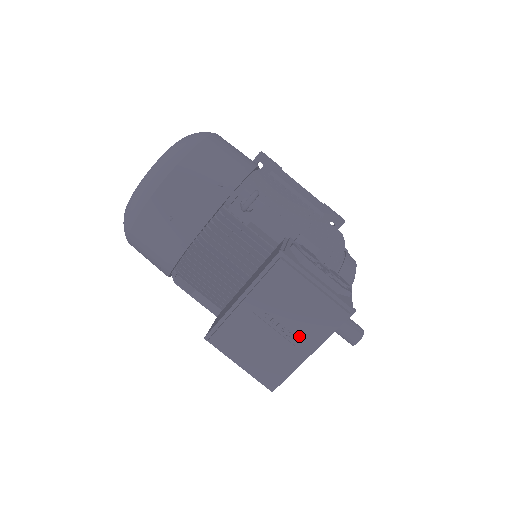
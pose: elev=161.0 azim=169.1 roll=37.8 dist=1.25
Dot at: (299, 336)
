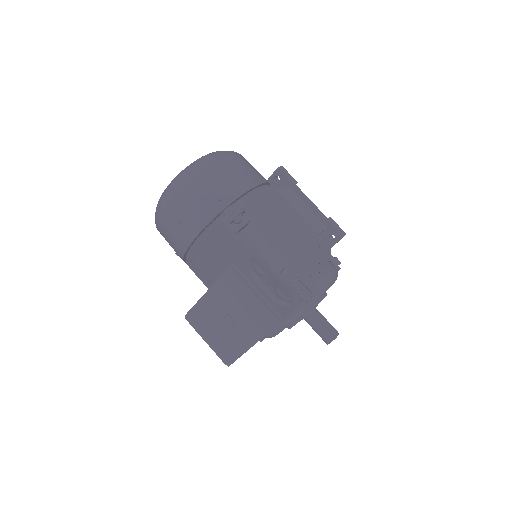
Dot at: (244, 329)
